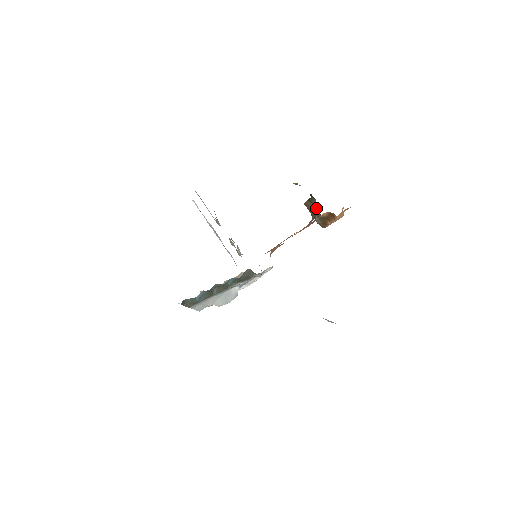
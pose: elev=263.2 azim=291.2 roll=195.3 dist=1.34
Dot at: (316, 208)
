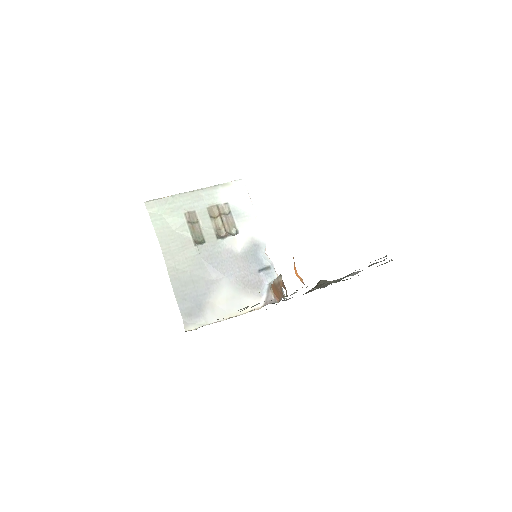
Dot at: occluded
